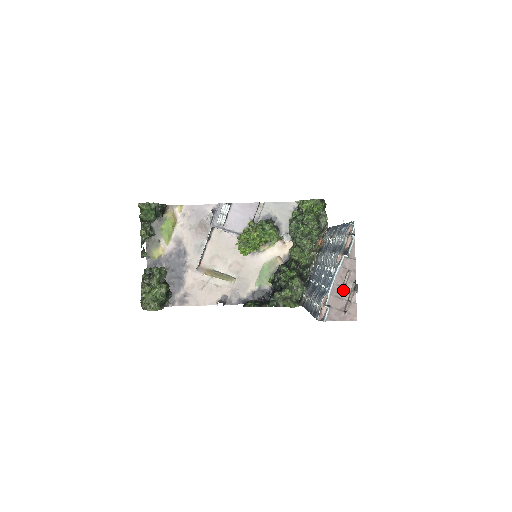
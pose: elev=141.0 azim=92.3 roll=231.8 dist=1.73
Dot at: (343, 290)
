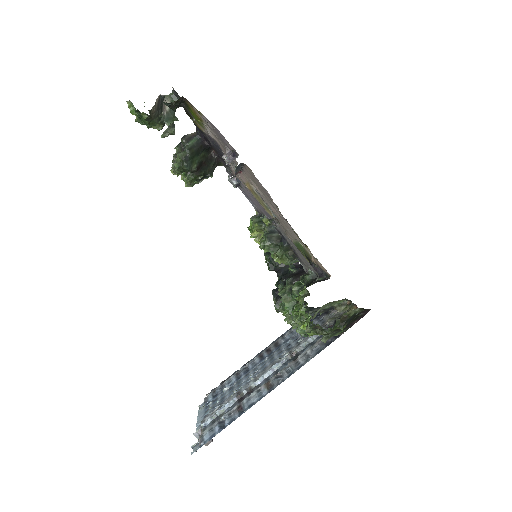
Dot at: occluded
